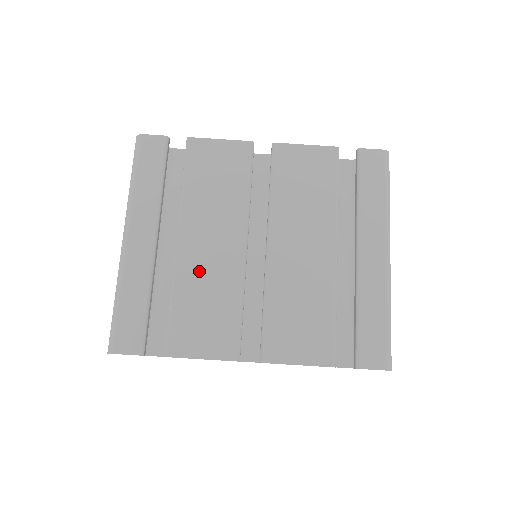
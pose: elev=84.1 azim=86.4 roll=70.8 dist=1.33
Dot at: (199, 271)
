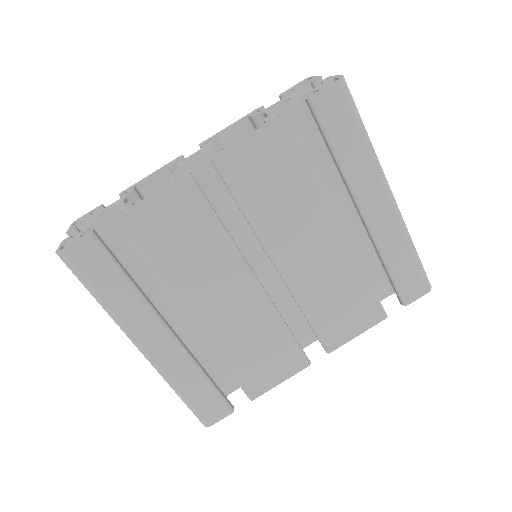
Dot at: (231, 329)
